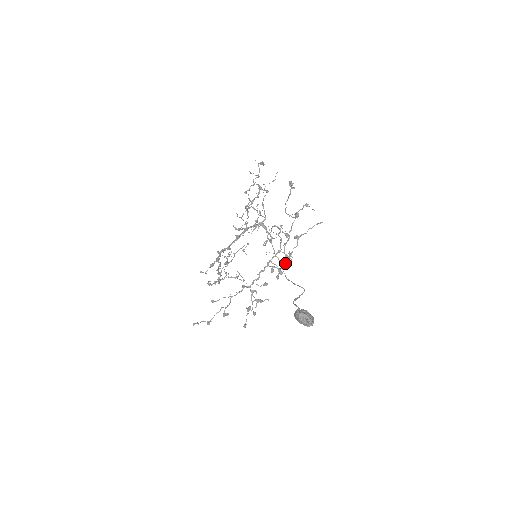
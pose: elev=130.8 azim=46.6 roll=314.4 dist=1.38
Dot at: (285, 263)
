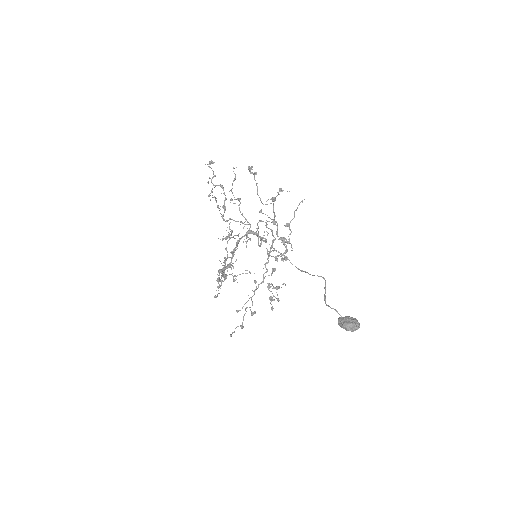
Dot at: occluded
